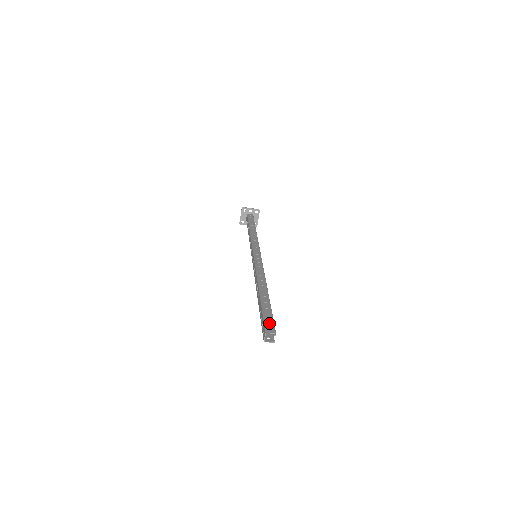
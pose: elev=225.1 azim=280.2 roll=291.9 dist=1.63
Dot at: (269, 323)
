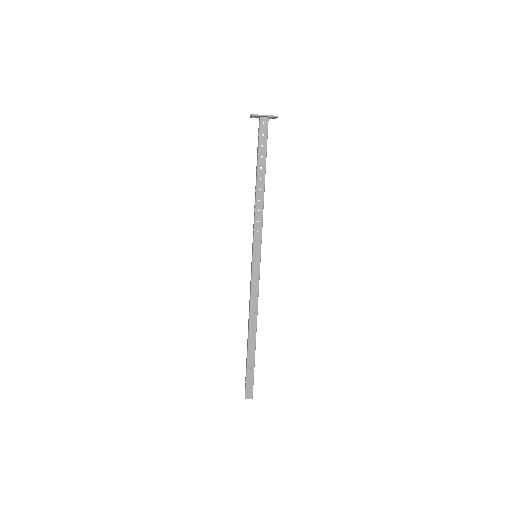
Dot at: (249, 387)
